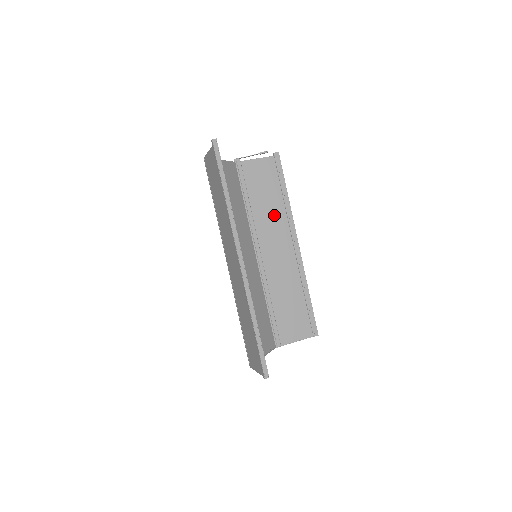
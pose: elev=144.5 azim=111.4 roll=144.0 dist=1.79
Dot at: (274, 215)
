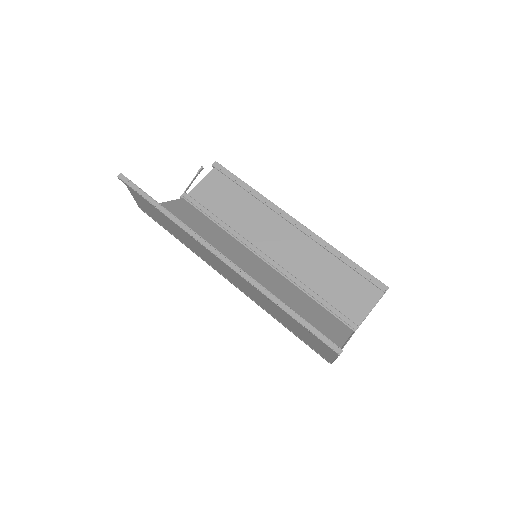
Dot at: (253, 214)
